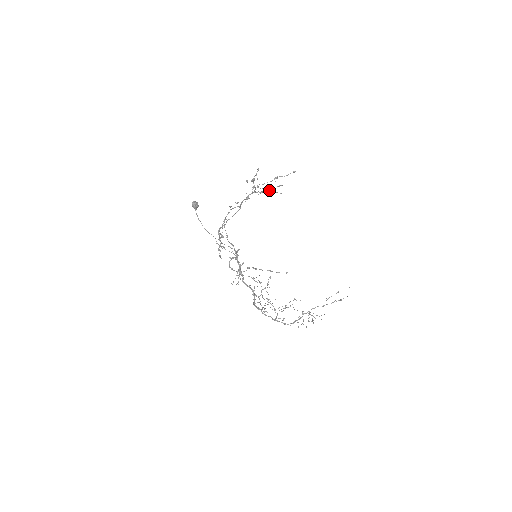
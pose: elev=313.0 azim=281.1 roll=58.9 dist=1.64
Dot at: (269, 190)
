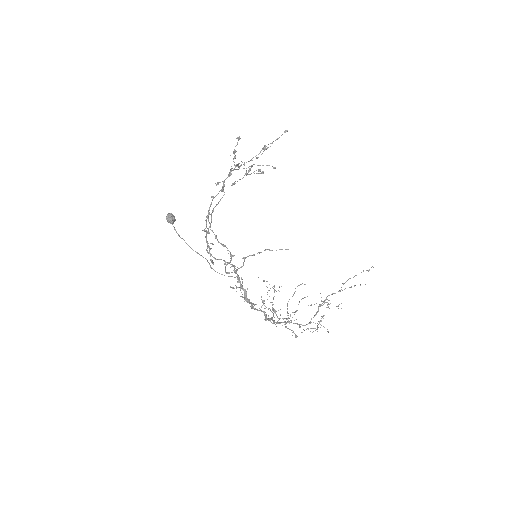
Dot at: occluded
